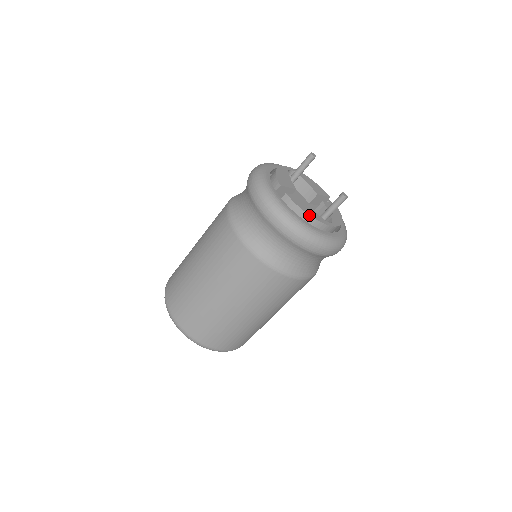
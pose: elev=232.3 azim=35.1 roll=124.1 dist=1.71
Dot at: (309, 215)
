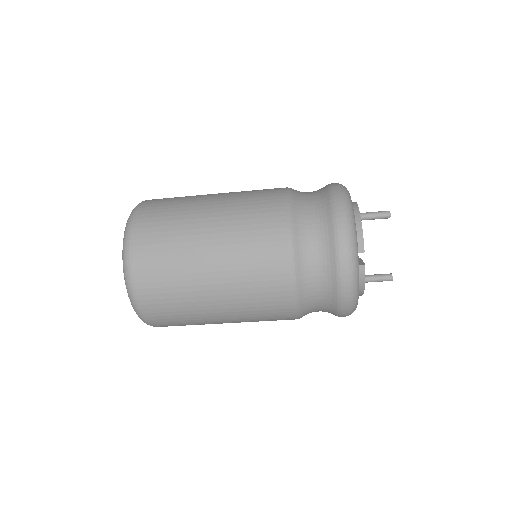
Dot at: occluded
